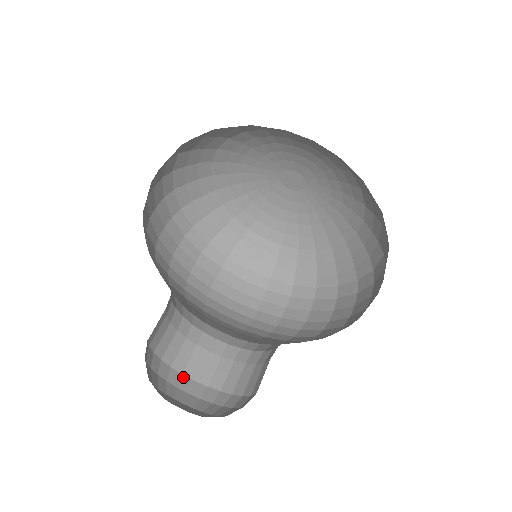
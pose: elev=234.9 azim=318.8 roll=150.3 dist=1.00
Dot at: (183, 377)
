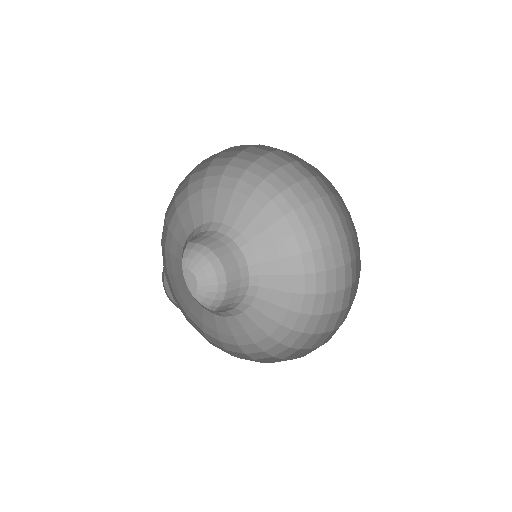
Dot at: (205, 247)
